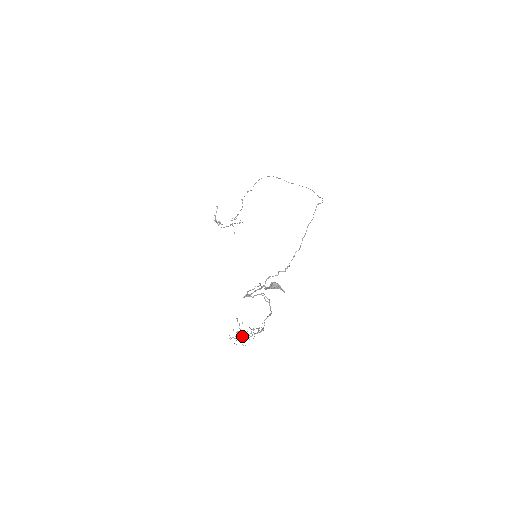
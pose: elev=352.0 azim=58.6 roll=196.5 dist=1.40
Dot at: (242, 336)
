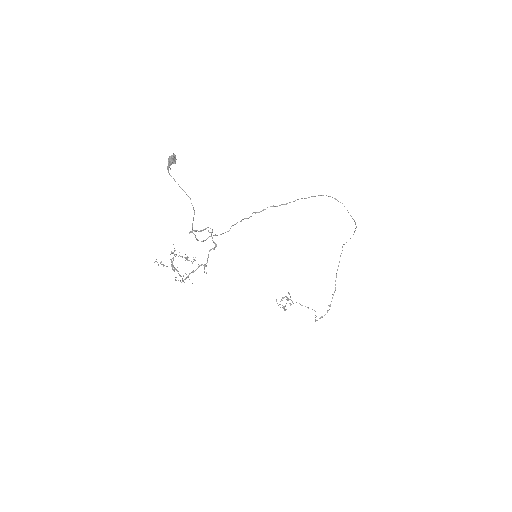
Dot at: (181, 276)
